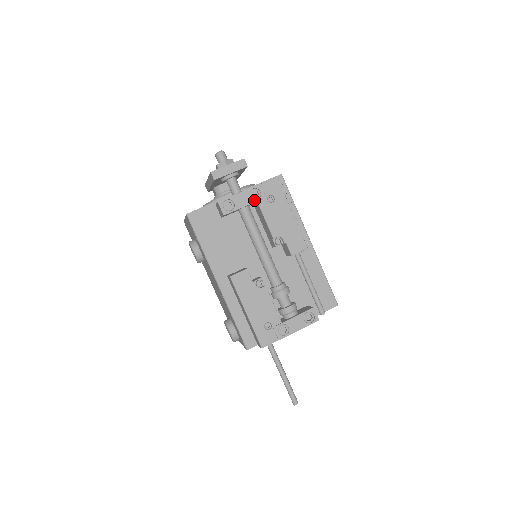
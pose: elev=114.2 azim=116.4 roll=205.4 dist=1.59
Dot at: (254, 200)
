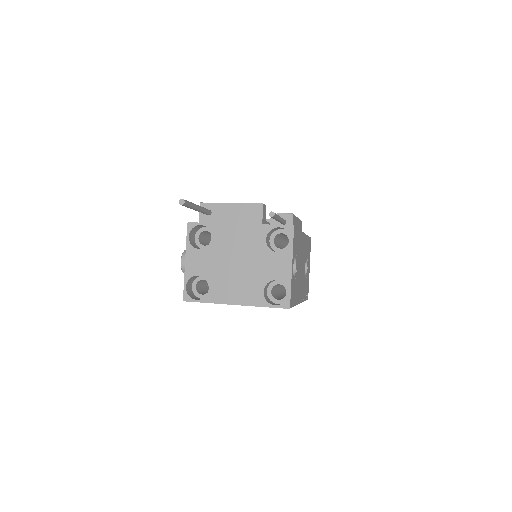
Dot at: occluded
